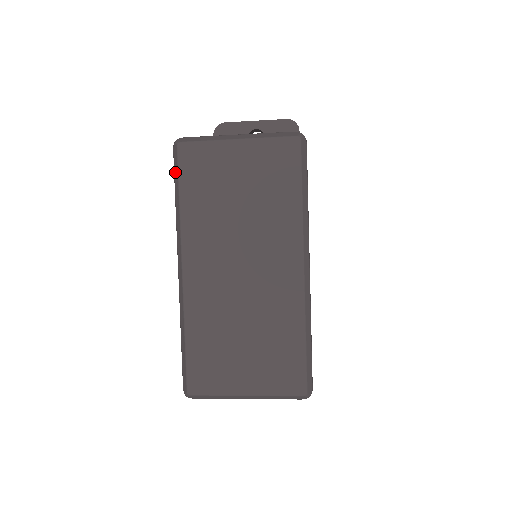
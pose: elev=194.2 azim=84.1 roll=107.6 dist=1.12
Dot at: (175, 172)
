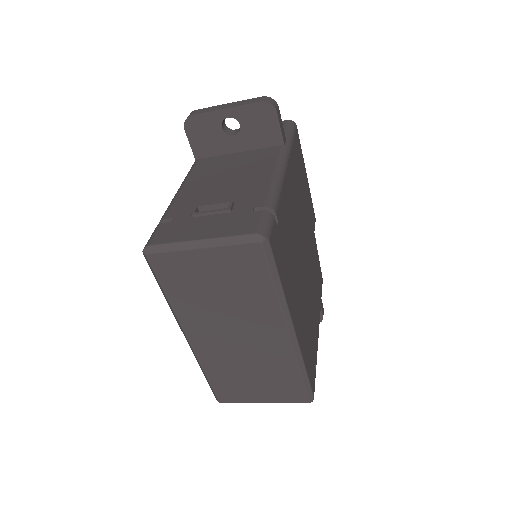
Dot at: (153, 274)
